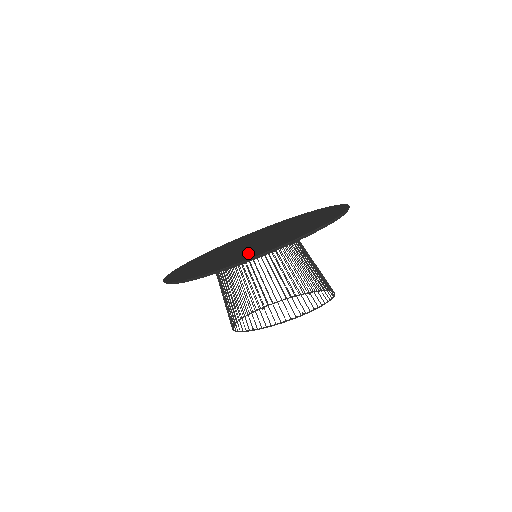
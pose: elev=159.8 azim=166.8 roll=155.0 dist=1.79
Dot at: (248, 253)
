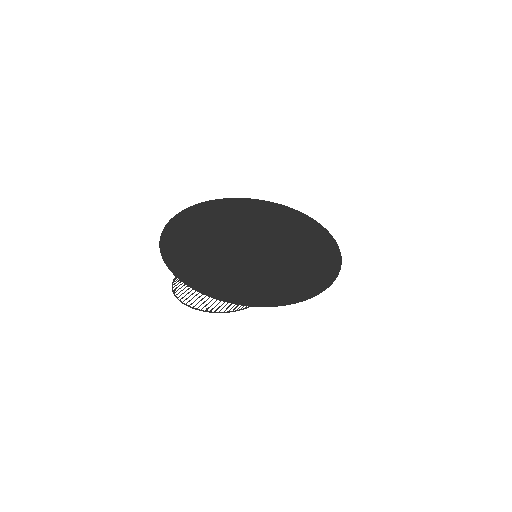
Dot at: (284, 283)
